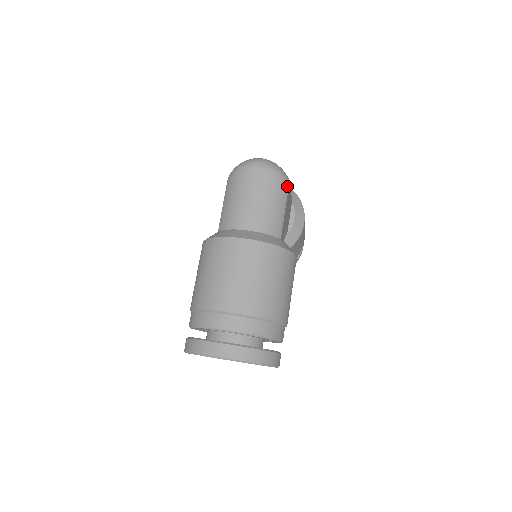
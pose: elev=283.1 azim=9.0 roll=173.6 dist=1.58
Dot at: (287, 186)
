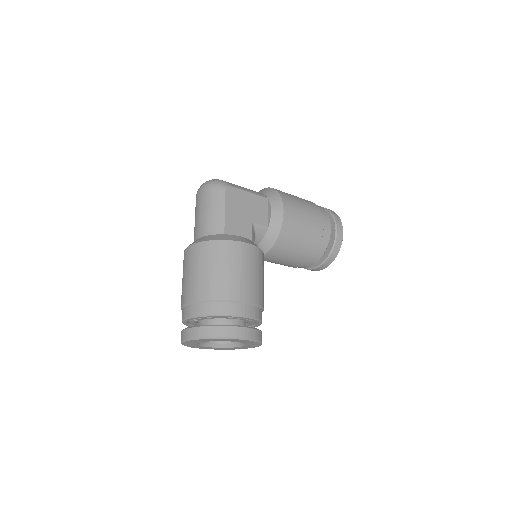
Dot at: (223, 191)
